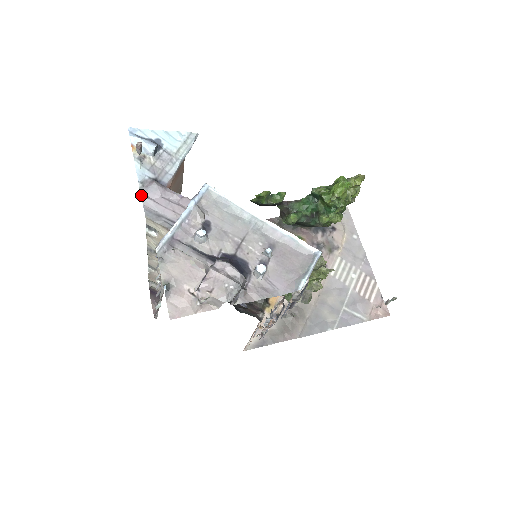
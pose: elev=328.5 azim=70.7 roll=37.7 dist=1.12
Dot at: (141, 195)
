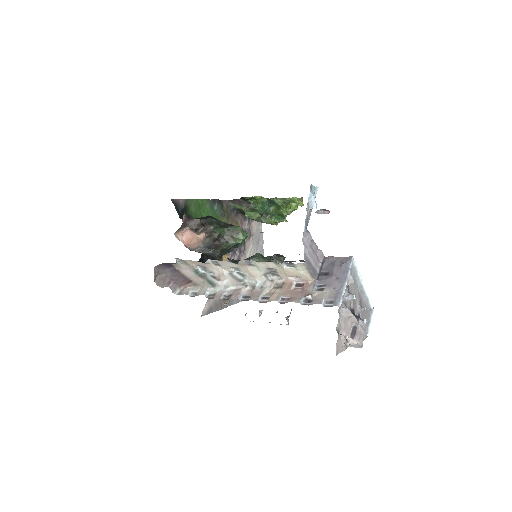
Dot at: (303, 243)
